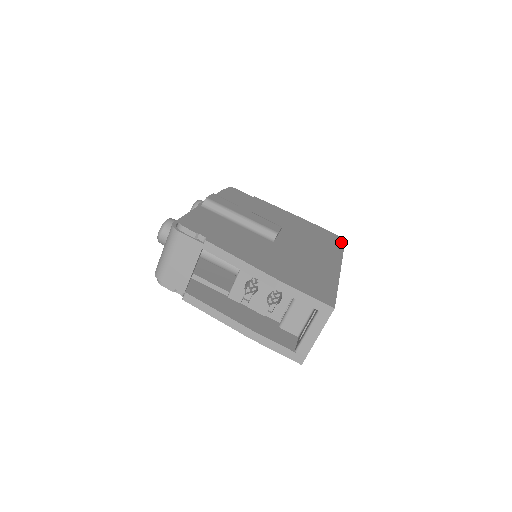
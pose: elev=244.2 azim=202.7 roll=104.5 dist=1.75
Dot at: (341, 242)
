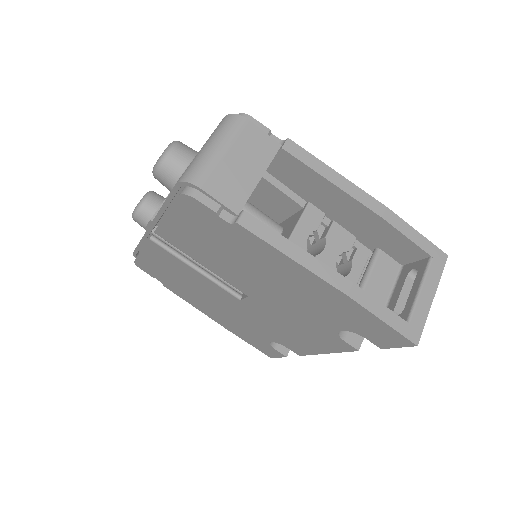
Dot at: occluded
